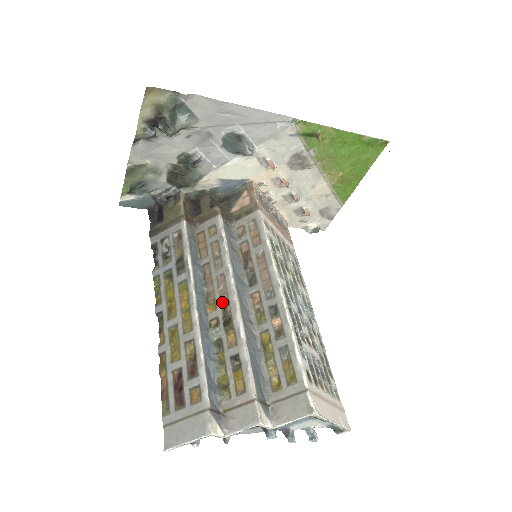
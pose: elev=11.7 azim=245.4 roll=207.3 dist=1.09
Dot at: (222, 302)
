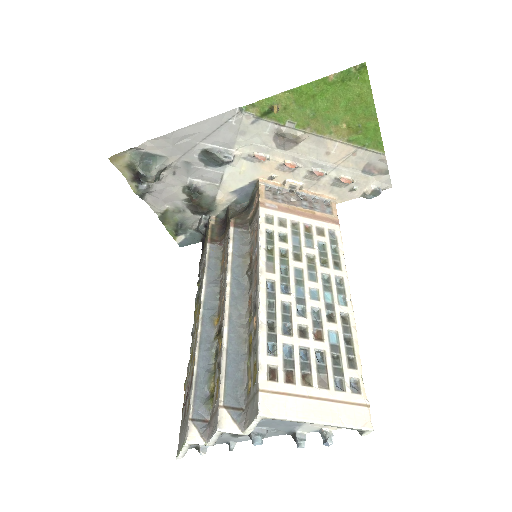
Dot at: (222, 312)
